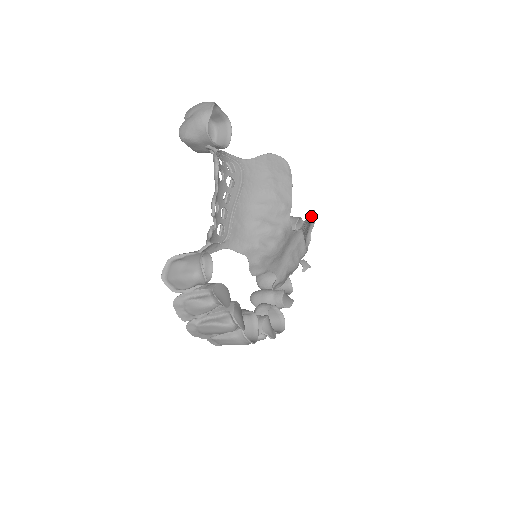
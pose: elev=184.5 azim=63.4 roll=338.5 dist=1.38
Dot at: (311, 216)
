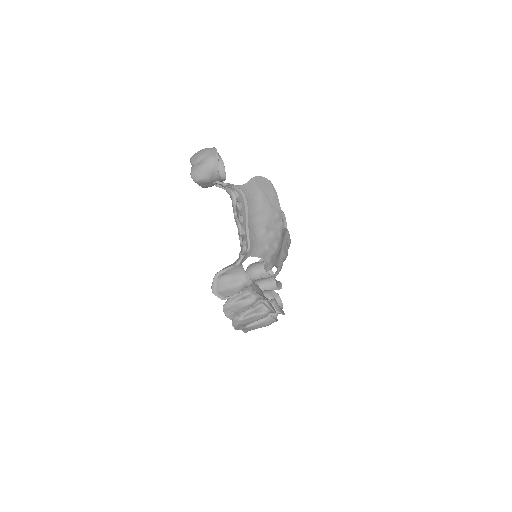
Dot at: occluded
